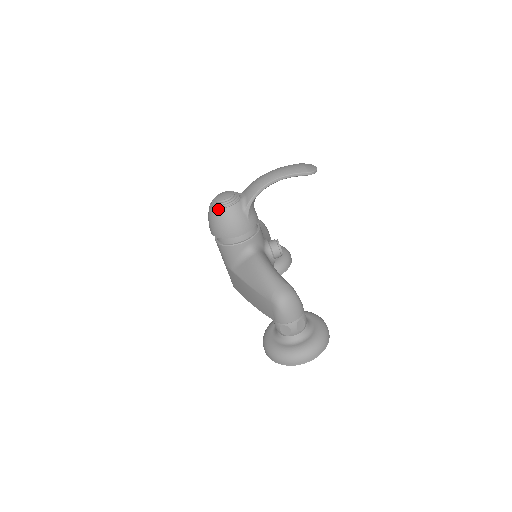
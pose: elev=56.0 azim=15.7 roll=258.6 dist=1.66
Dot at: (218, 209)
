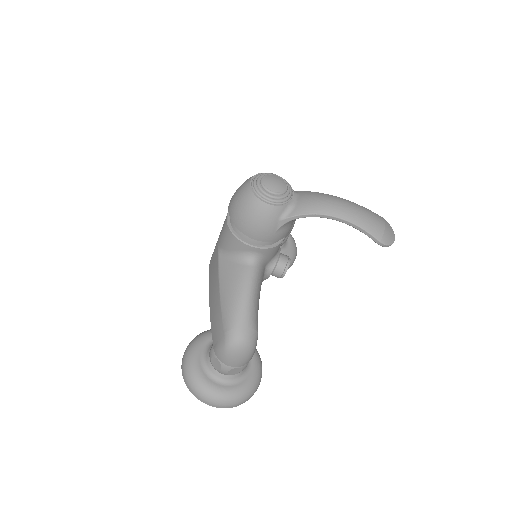
Dot at: (255, 195)
